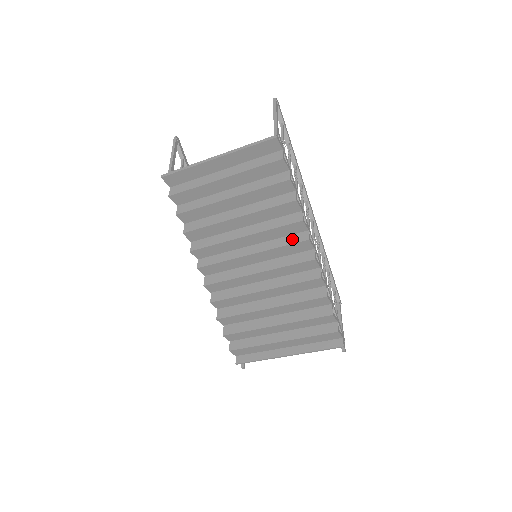
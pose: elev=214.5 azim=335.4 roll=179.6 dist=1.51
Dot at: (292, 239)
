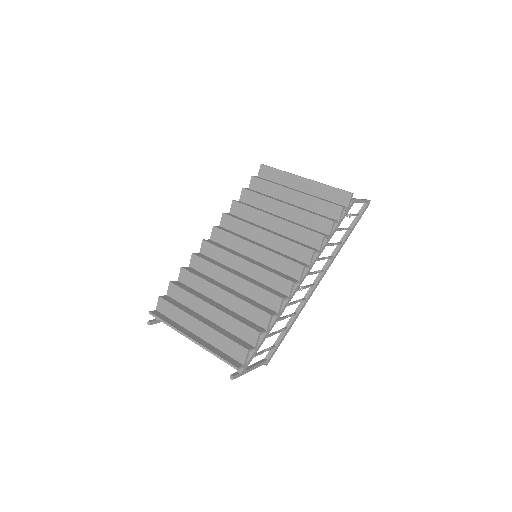
Dot at: (293, 259)
